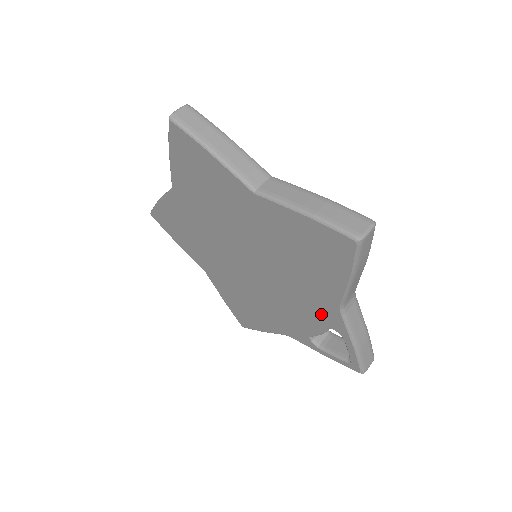
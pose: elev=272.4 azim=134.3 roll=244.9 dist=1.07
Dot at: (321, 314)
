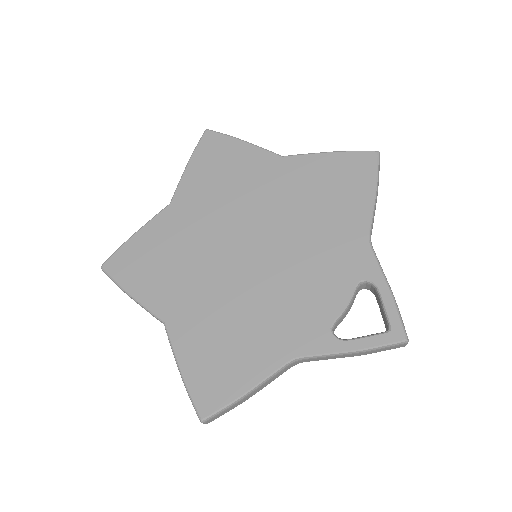
Dot at: (347, 265)
